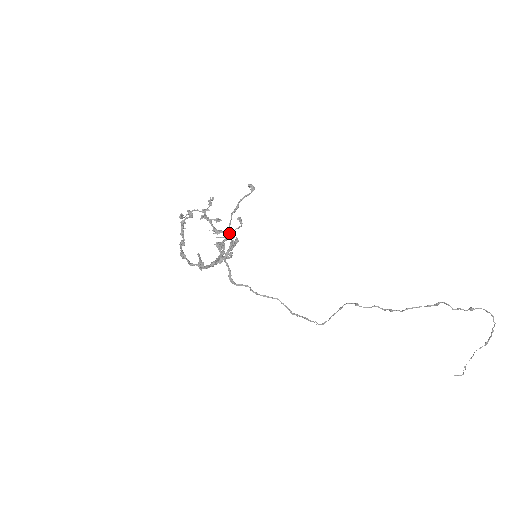
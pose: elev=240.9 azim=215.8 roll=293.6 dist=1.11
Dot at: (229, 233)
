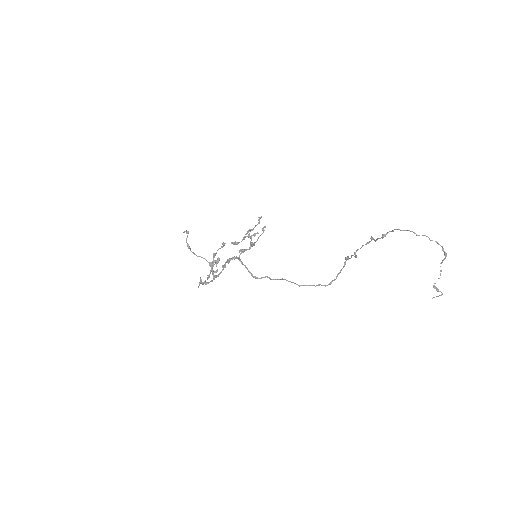
Dot at: (251, 244)
